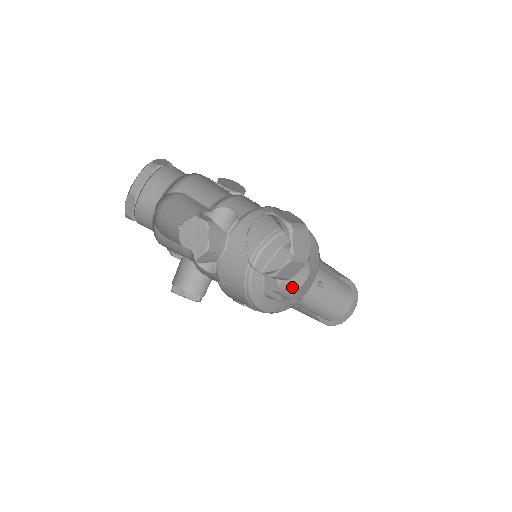
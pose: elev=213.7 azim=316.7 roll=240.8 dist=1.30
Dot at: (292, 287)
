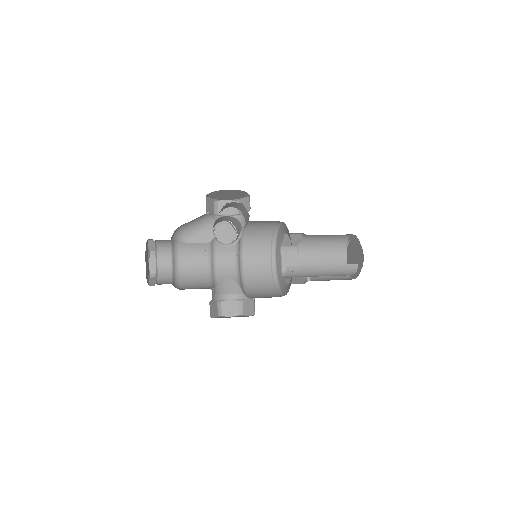
Dot at: occluded
